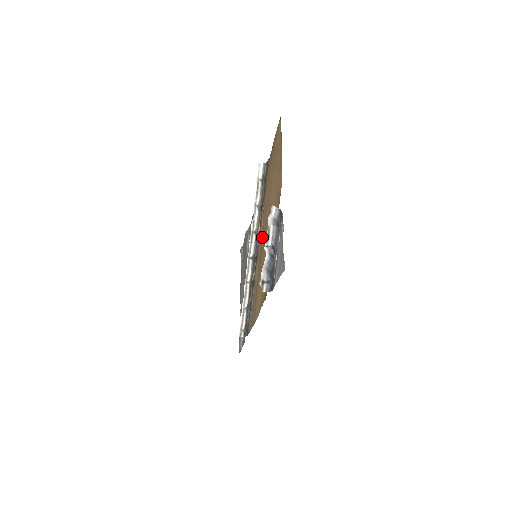
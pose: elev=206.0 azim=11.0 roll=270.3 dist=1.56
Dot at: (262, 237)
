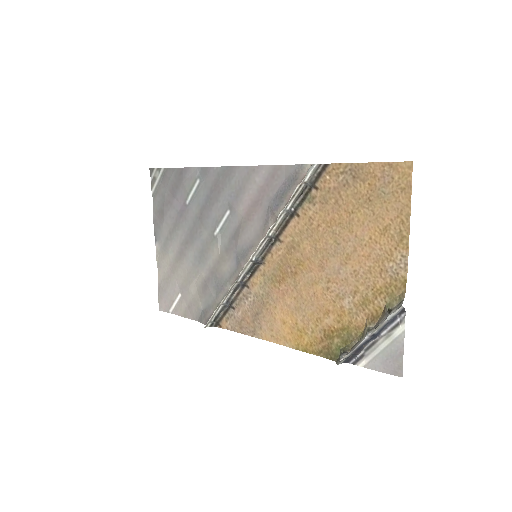
Dot at: (292, 256)
